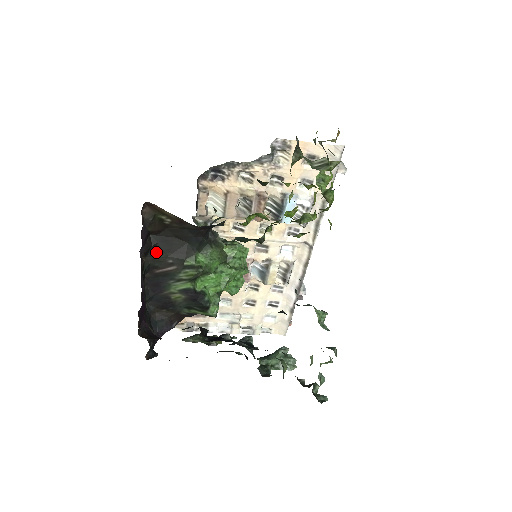
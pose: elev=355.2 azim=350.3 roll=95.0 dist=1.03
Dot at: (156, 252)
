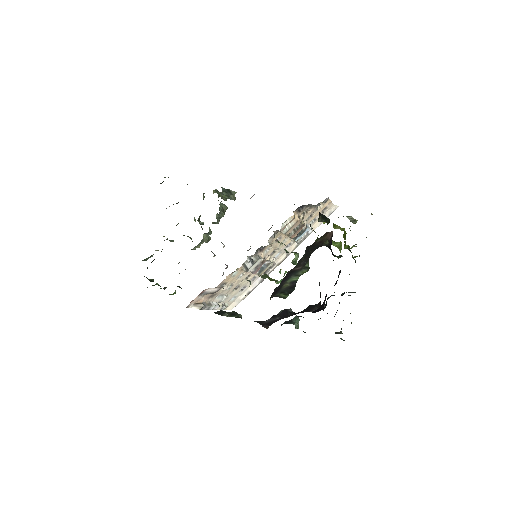
Dot at: (302, 258)
